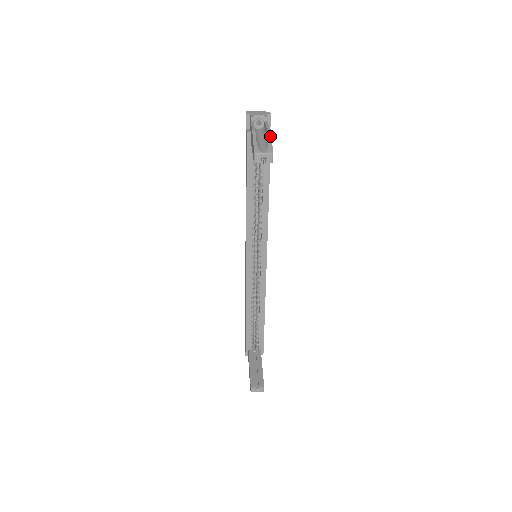
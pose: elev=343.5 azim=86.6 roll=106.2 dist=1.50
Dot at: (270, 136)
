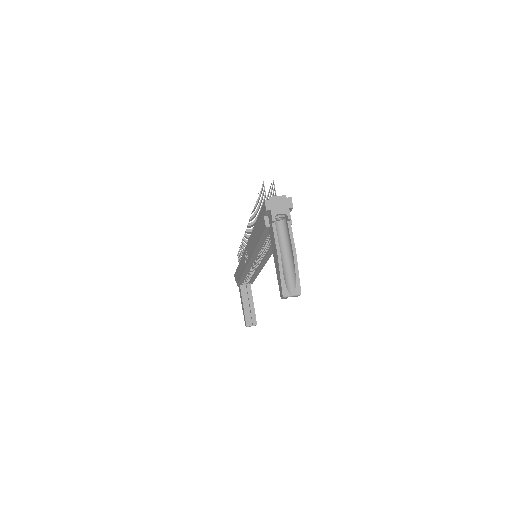
Dot at: (297, 264)
